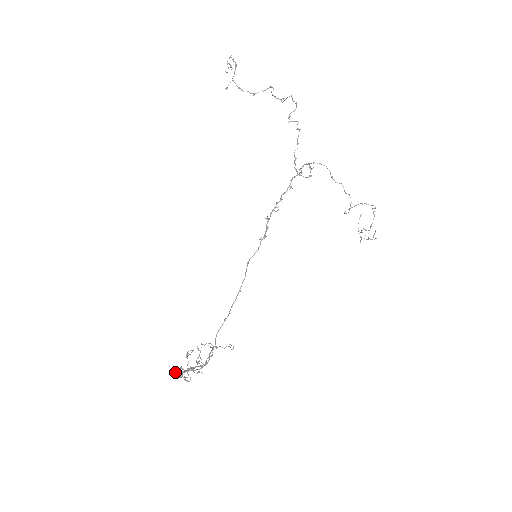
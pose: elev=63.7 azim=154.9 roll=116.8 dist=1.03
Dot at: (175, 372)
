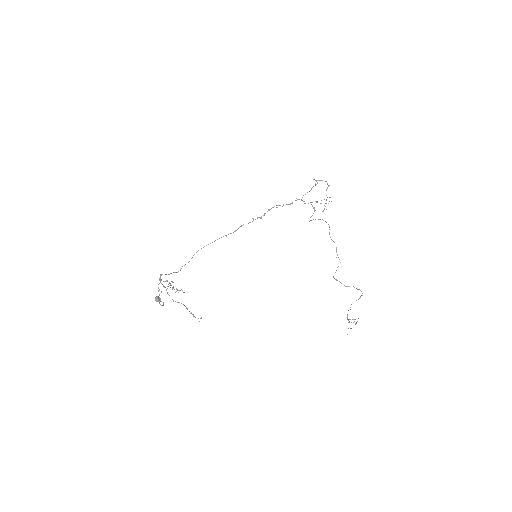
Dot at: (158, 297)
